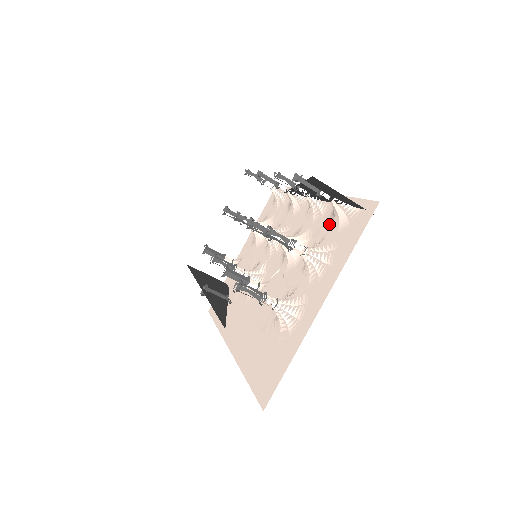
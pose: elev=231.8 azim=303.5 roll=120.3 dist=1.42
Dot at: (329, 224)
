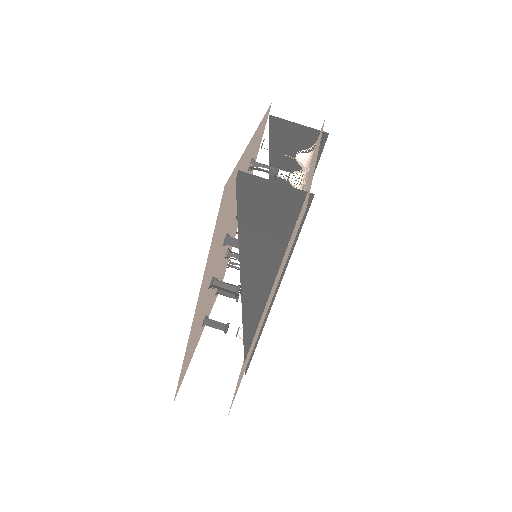
Dot at: occluded
